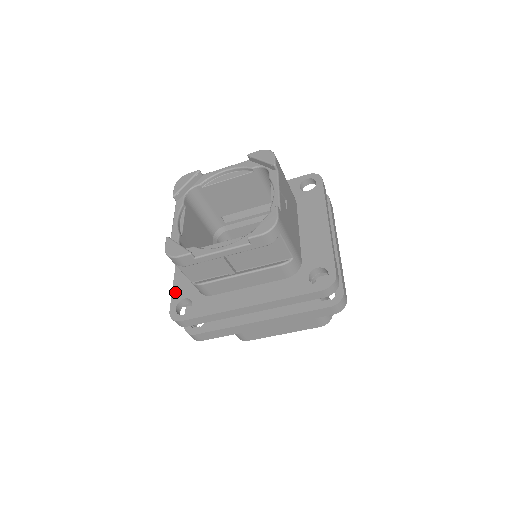
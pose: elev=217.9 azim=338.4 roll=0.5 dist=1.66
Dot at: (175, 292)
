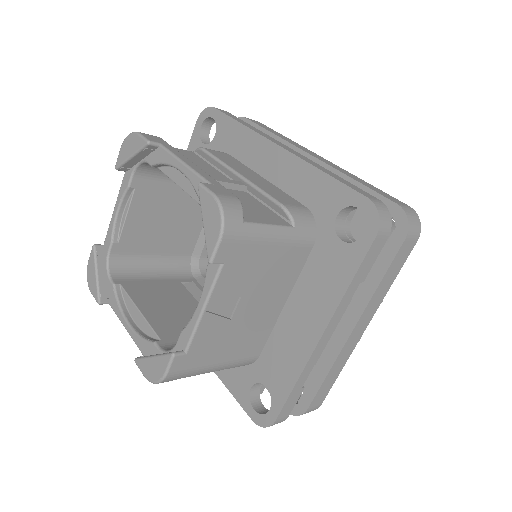
Dot at: occluded
